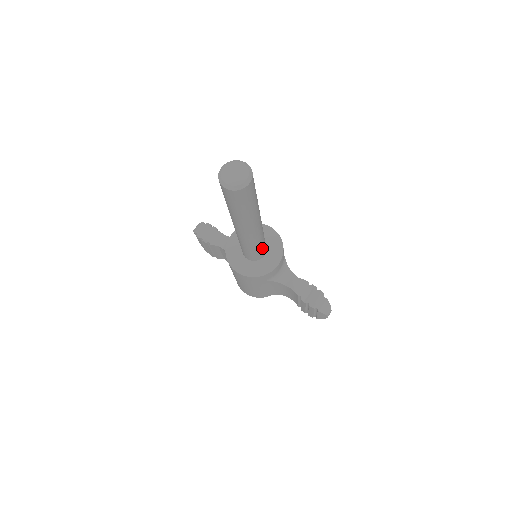
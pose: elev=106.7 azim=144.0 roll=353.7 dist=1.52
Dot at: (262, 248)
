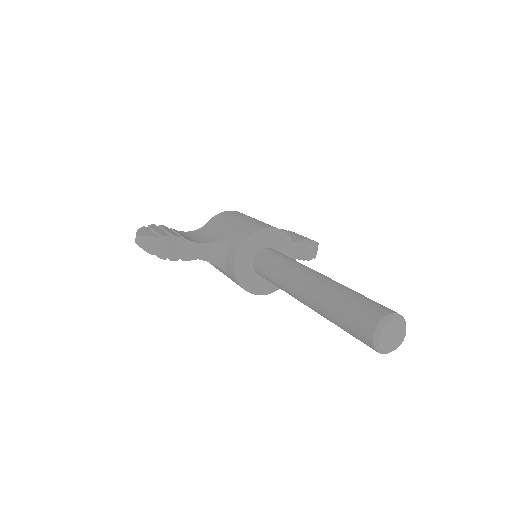
Dot at: occluded
